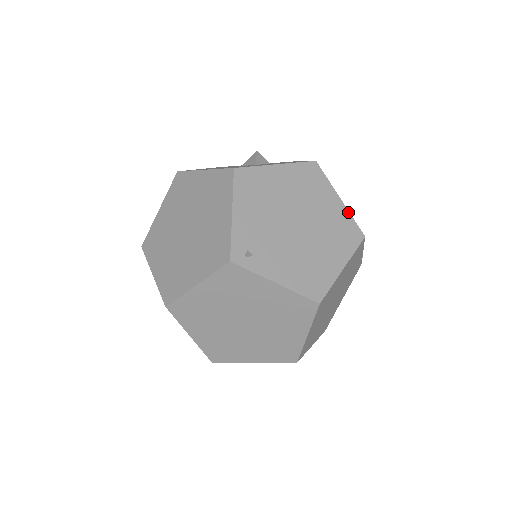
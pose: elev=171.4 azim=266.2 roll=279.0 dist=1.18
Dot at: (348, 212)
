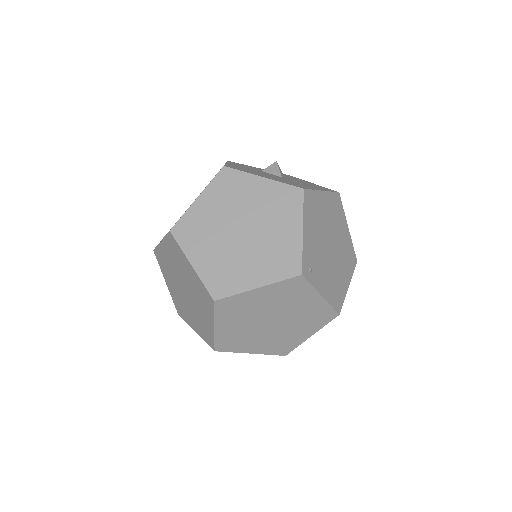
Dot at: (351, 240)
